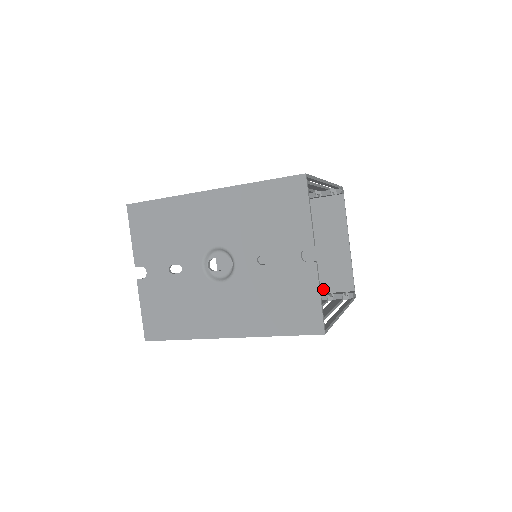
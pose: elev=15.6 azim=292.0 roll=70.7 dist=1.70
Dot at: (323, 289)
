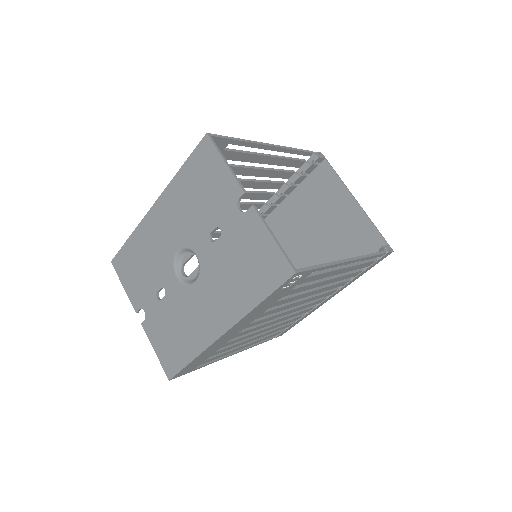
Dot at: occluded
